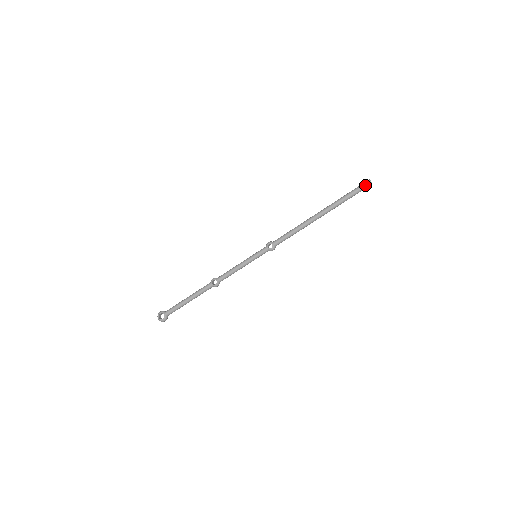
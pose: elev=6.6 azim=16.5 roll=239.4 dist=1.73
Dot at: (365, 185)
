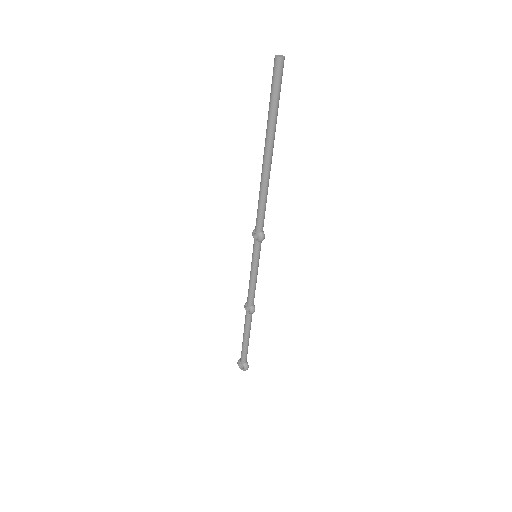
Dot at: (275, 70)
